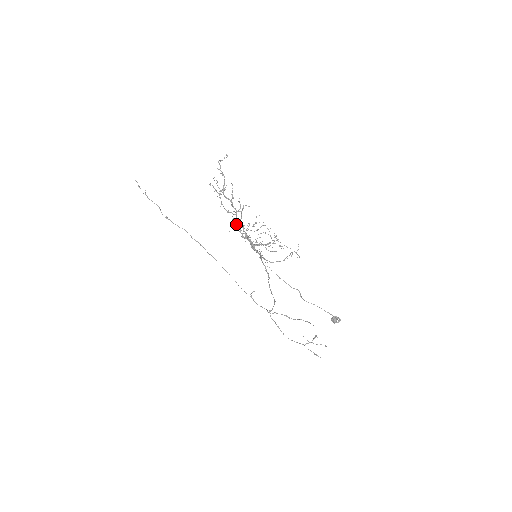
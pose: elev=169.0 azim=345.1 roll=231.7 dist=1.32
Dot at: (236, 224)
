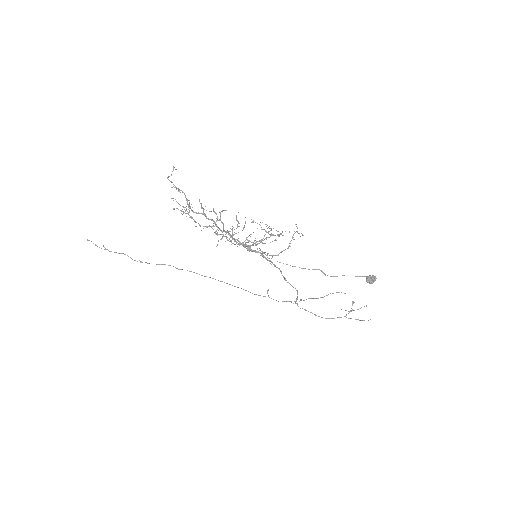
Dot at: (219, 234)
